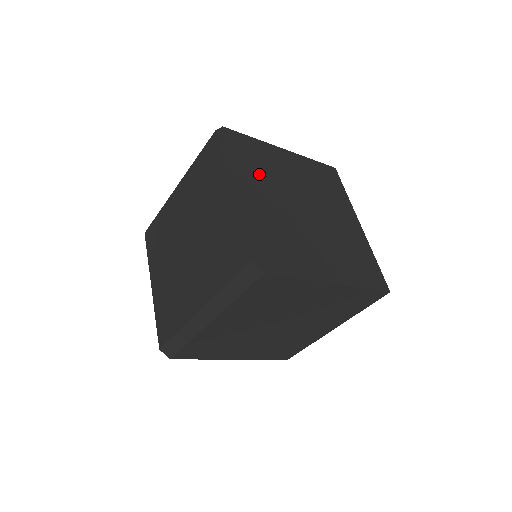
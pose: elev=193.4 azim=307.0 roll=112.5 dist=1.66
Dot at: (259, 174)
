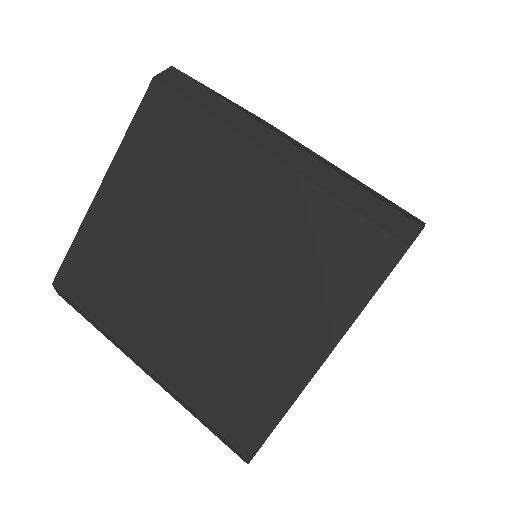
Dot at: occluded
